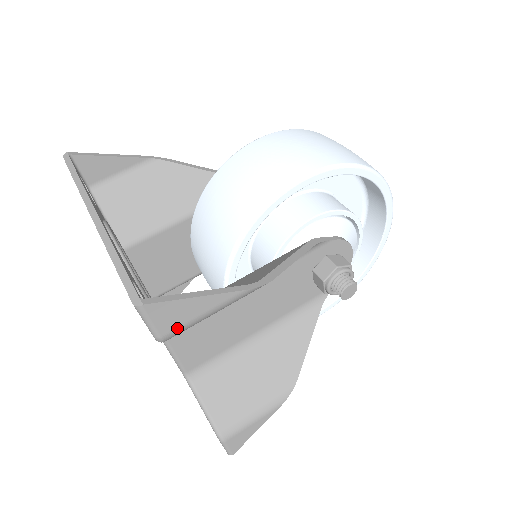
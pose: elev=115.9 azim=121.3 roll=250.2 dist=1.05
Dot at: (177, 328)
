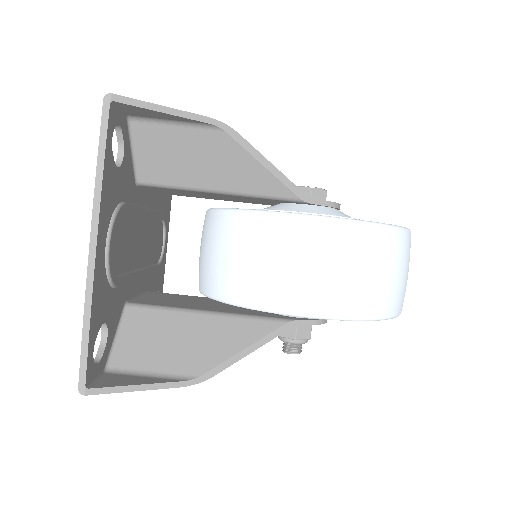
Dot at: occluded
